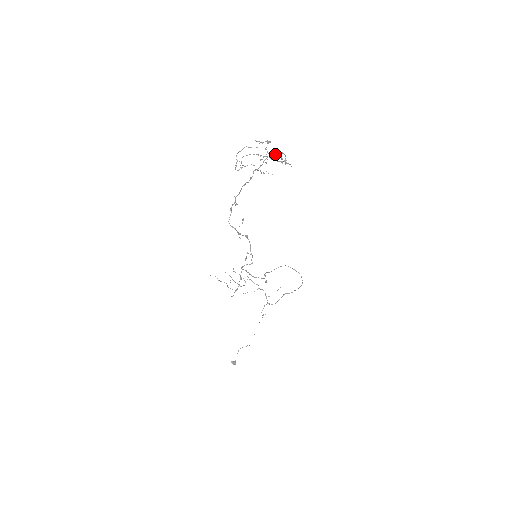
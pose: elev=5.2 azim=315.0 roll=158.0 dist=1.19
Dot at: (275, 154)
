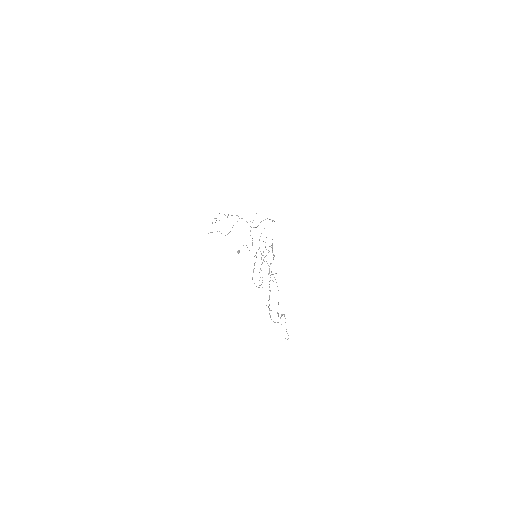
Dot at: occluded
